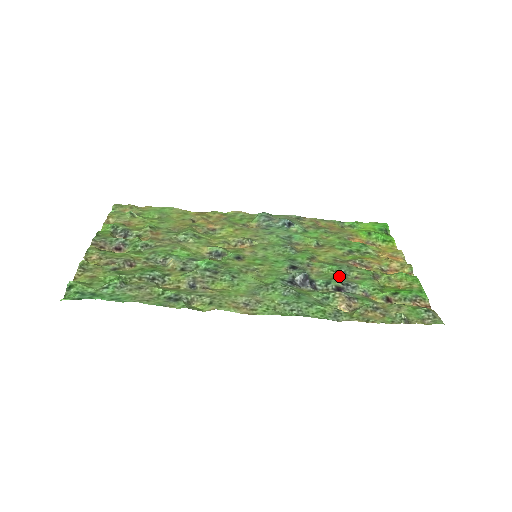
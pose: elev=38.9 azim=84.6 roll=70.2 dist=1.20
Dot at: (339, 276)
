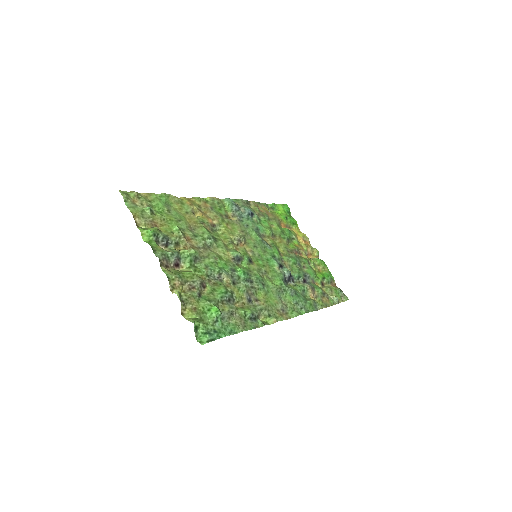
Dot at: (300, 269)
